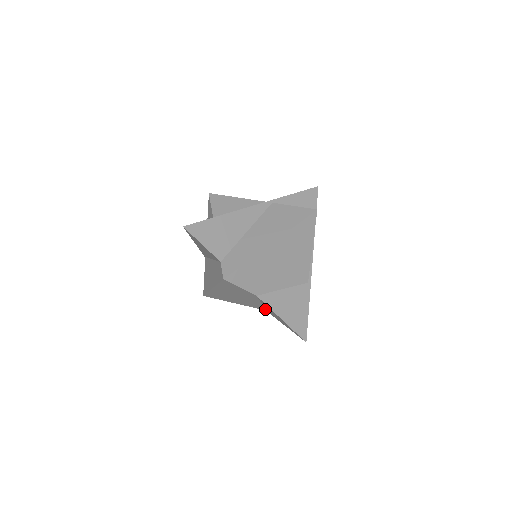
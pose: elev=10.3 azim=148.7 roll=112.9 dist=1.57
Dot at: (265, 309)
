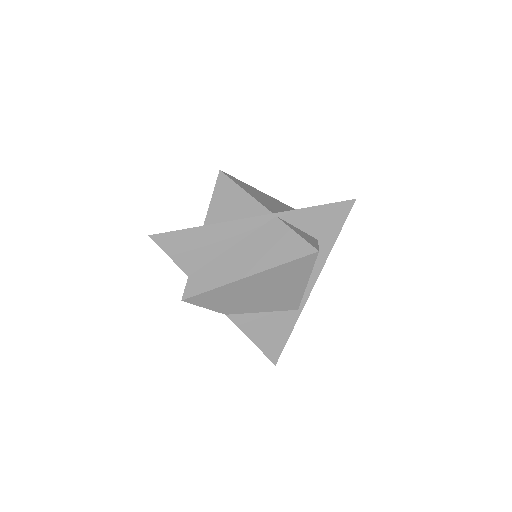
Dot at: occluded
